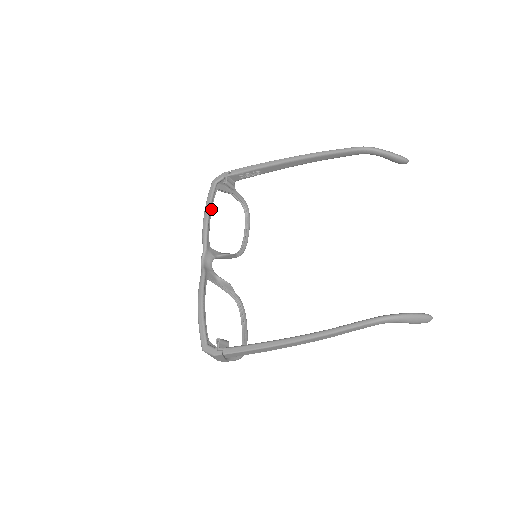
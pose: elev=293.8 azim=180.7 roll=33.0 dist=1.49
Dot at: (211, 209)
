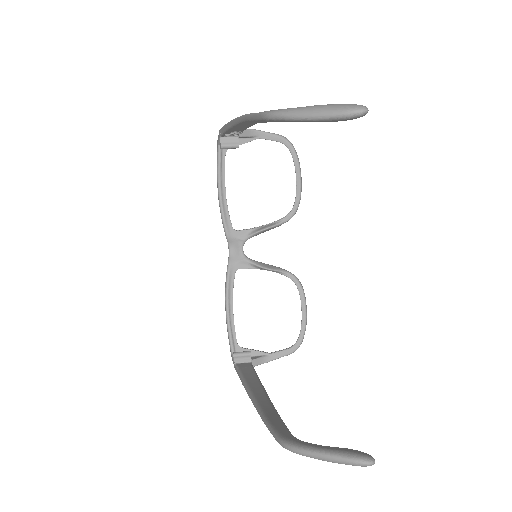
Dot at: (224, 182)
